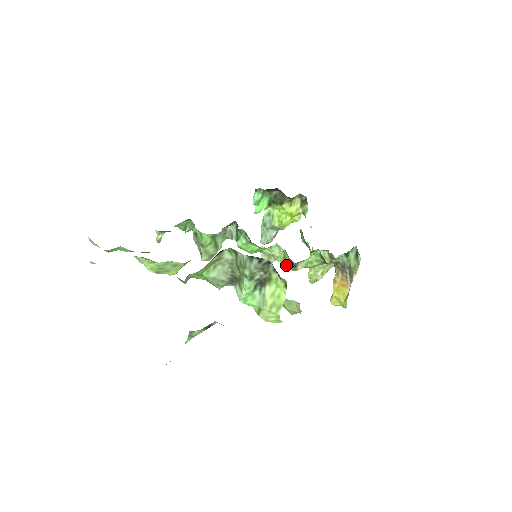
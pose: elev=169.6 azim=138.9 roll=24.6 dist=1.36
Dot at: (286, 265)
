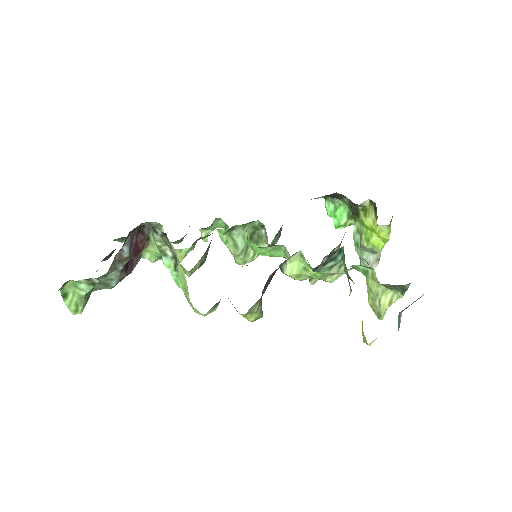
Dot at: occluded
